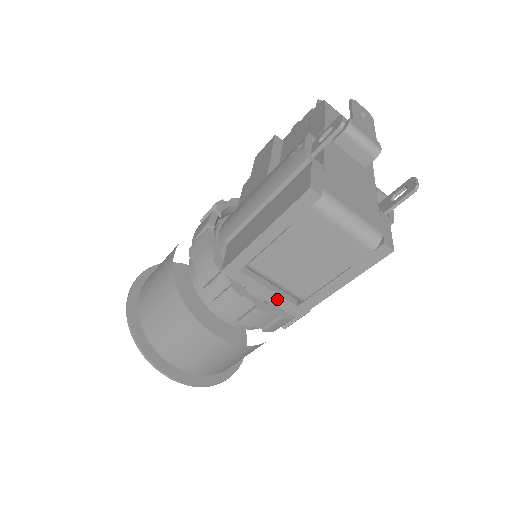
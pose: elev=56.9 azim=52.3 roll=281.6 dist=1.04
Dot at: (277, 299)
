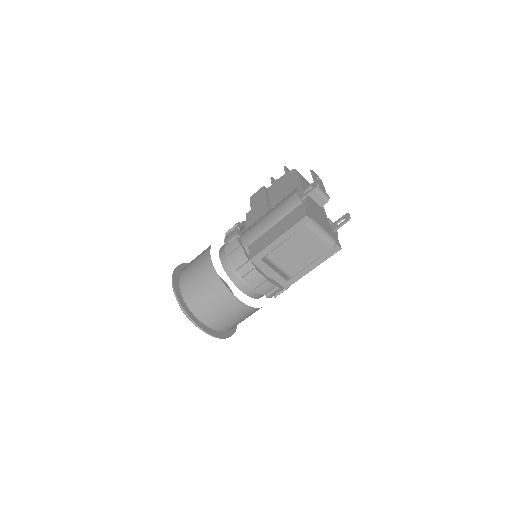
Dot at: (277, 277)
